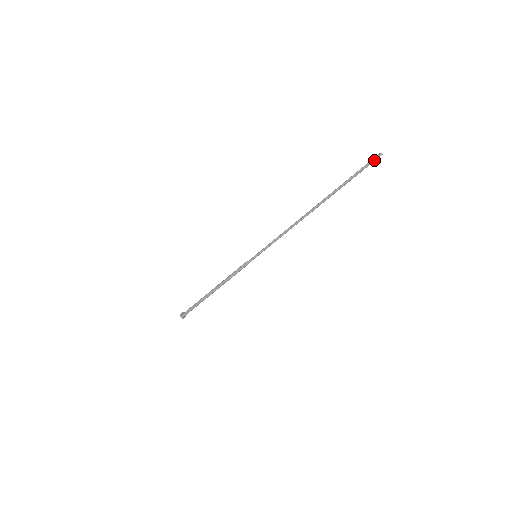
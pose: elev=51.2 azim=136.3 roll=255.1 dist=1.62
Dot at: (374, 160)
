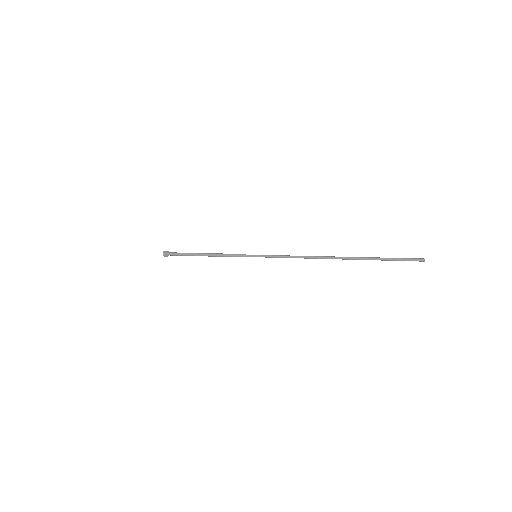
Dot at: occluded
